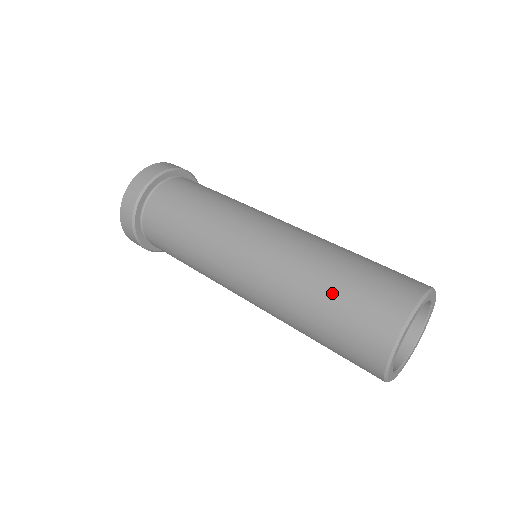
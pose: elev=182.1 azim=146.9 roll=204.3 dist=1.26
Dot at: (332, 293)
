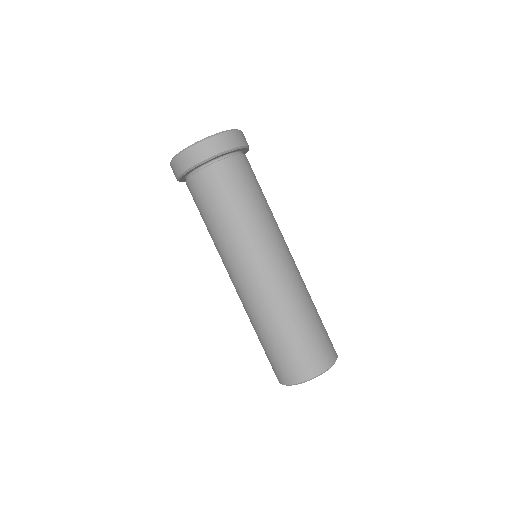
Dot at: (297, 333)
